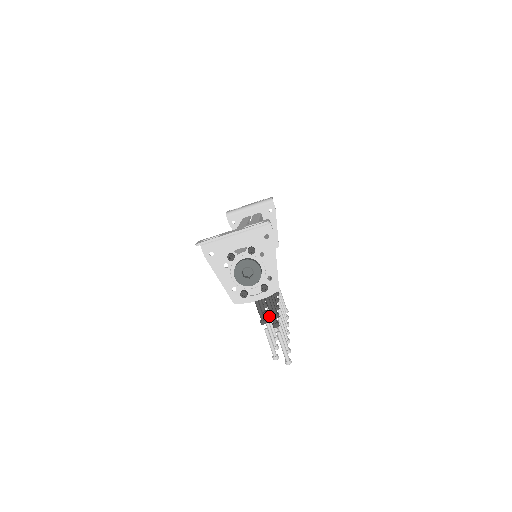
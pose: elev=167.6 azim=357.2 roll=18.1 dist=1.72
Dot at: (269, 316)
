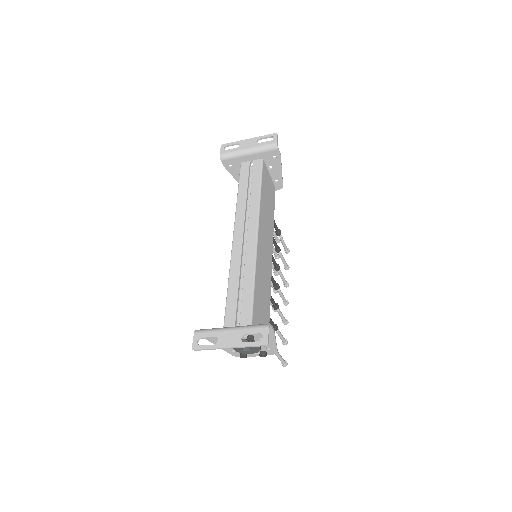
Dot at: occluded
